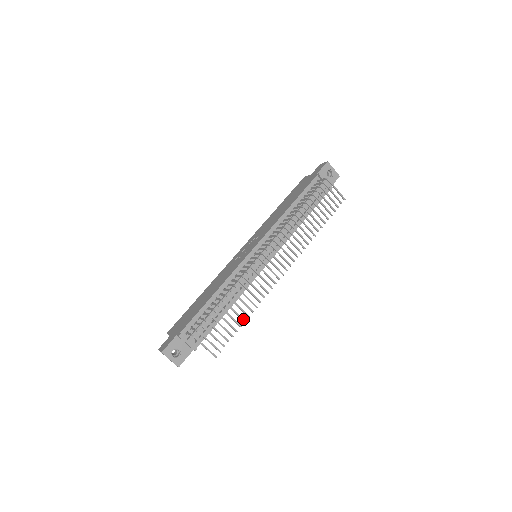
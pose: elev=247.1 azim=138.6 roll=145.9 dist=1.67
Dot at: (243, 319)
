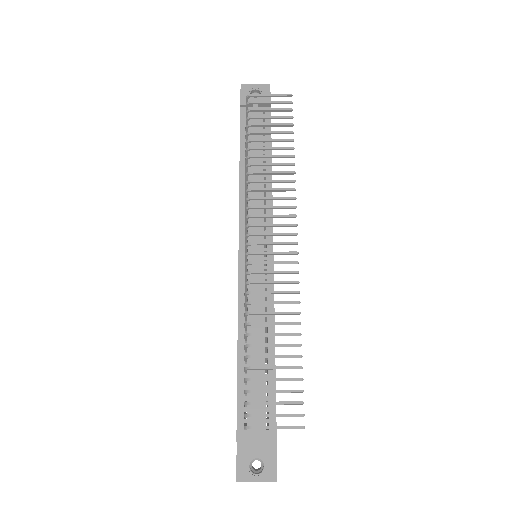
Dot at: (295, 344)
